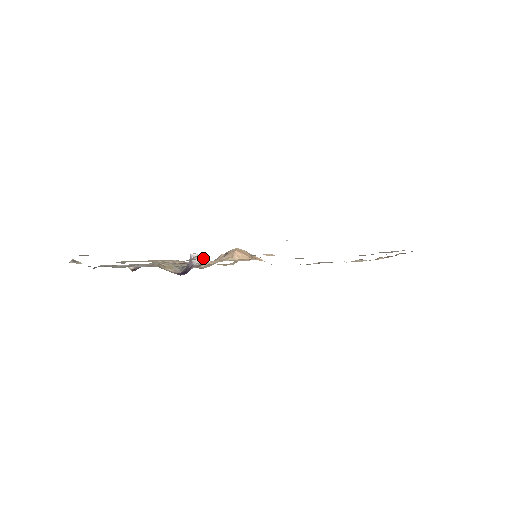
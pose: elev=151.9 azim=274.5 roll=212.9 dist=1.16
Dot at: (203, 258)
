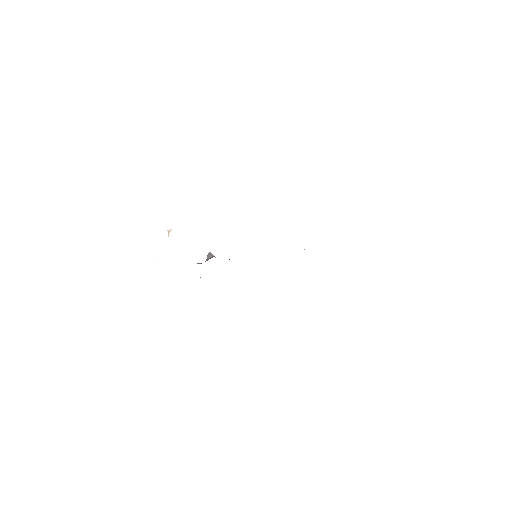
Dot at: occluded
